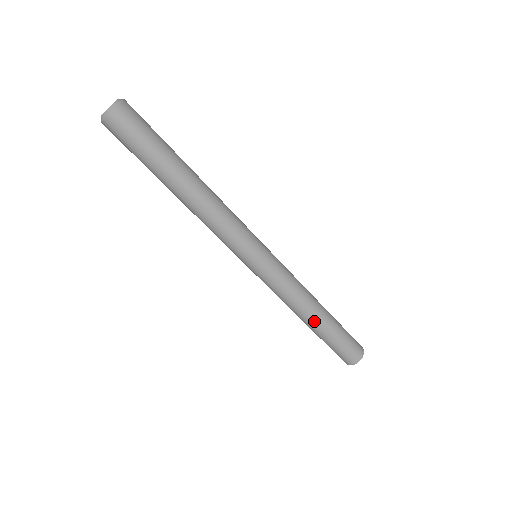
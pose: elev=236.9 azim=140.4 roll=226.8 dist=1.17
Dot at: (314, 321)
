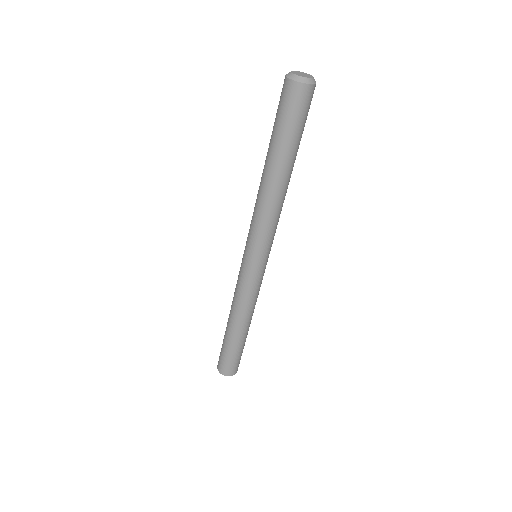
Dot at: (244, 329)
